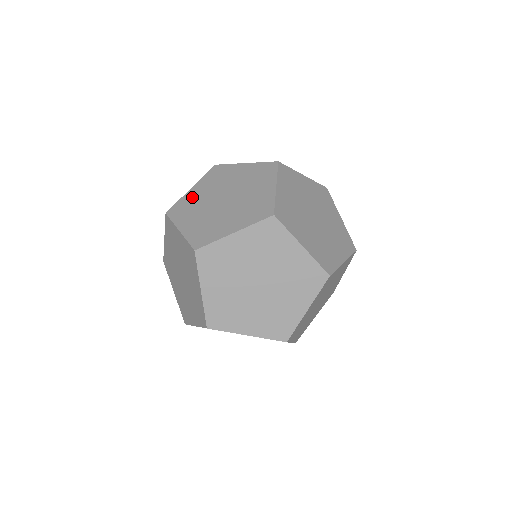
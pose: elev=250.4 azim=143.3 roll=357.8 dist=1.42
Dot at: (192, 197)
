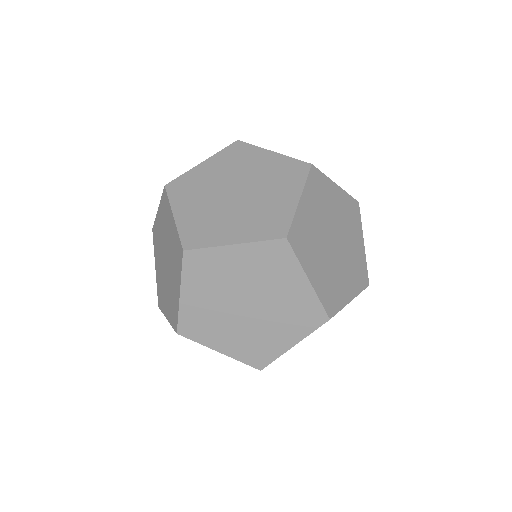
Dot at: (158, 277)
